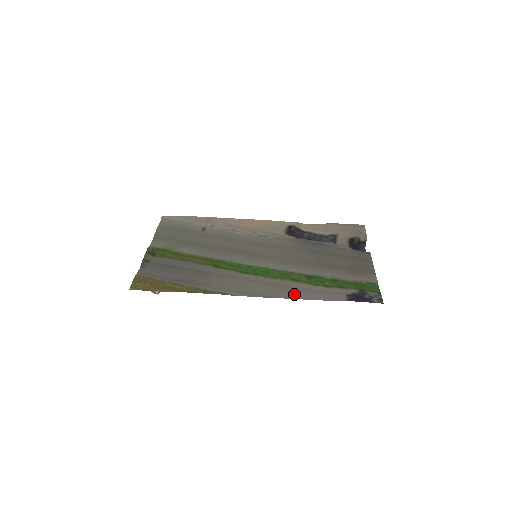
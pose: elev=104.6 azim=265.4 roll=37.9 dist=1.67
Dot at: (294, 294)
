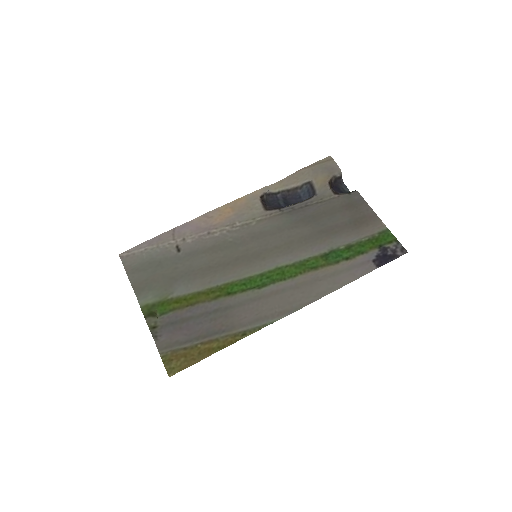
Dot at: (326, 287)
